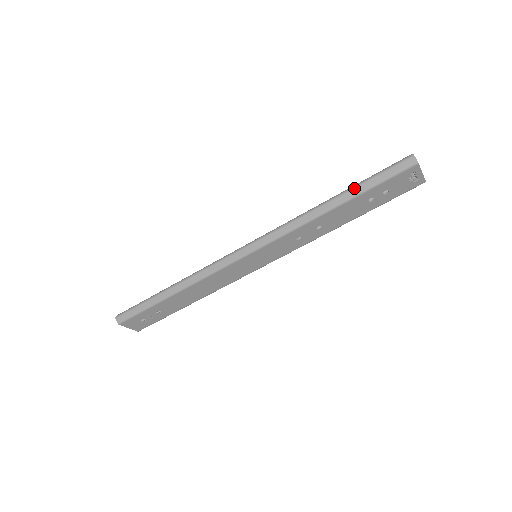
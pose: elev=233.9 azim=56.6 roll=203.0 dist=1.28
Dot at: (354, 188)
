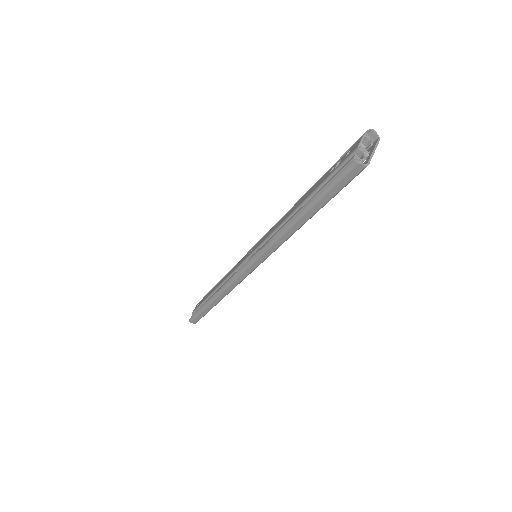
Dot at: (311, 208)
